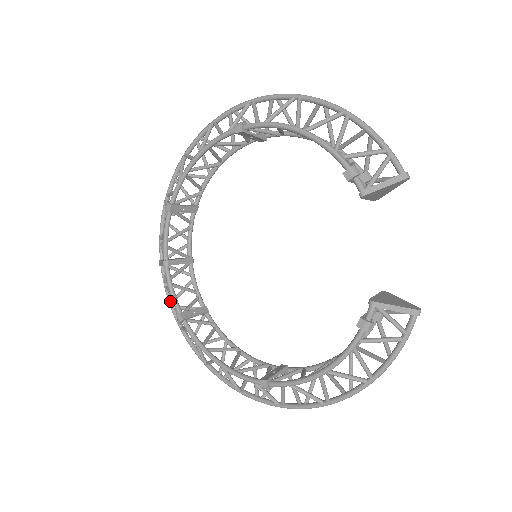
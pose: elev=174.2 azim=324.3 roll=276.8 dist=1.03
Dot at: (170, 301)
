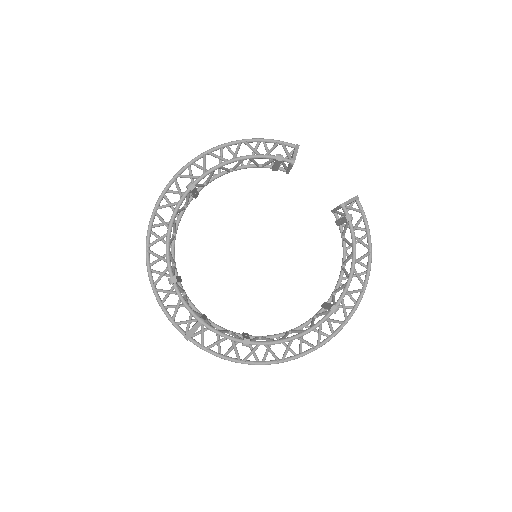
Dot at: (218, 354)
